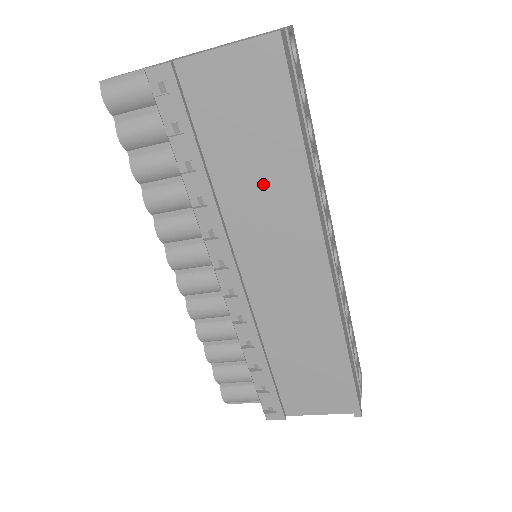
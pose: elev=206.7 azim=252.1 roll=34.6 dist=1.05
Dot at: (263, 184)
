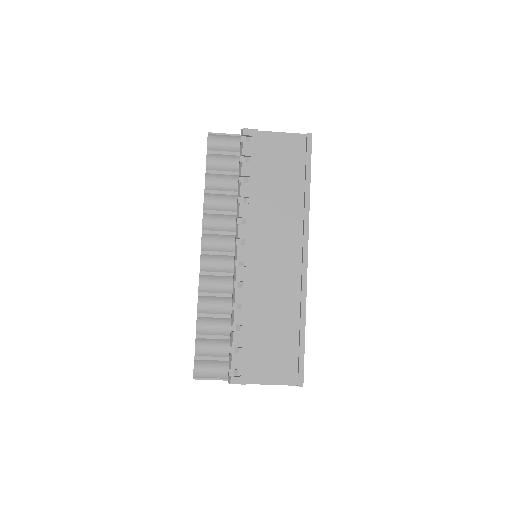
Dot at: (283, 201)
